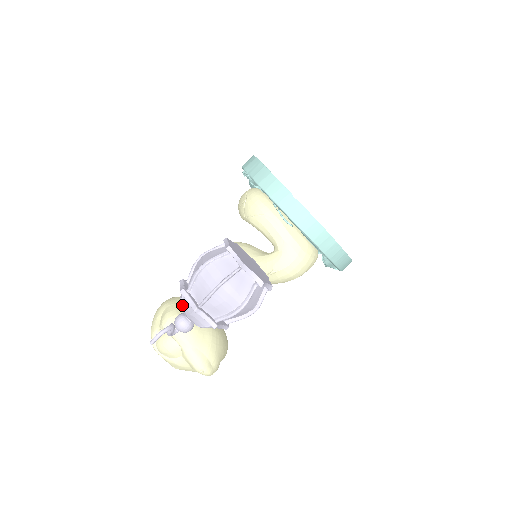
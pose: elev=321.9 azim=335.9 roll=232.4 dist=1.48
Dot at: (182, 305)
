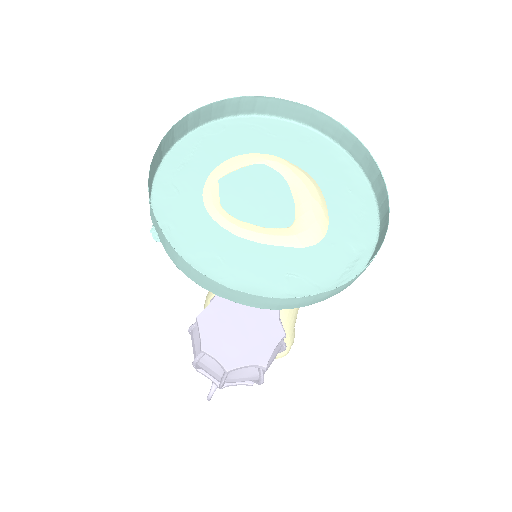
Dot at: occluded
